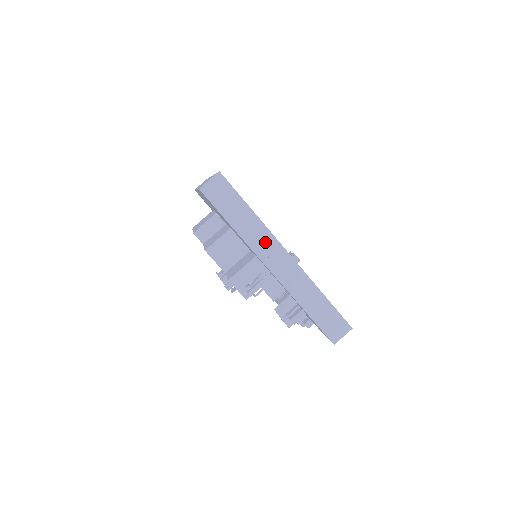
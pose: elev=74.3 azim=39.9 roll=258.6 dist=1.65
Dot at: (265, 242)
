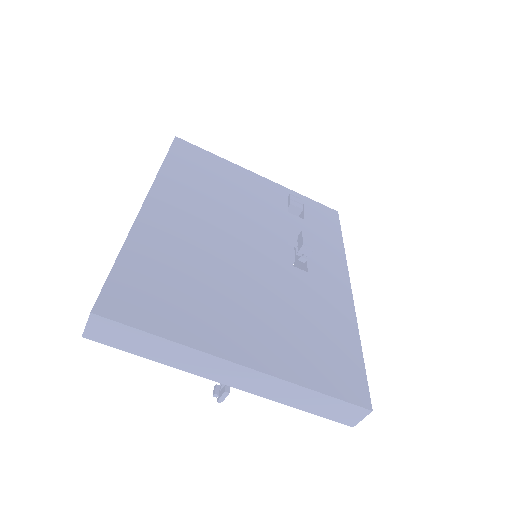
Dot at: (203, 363)
